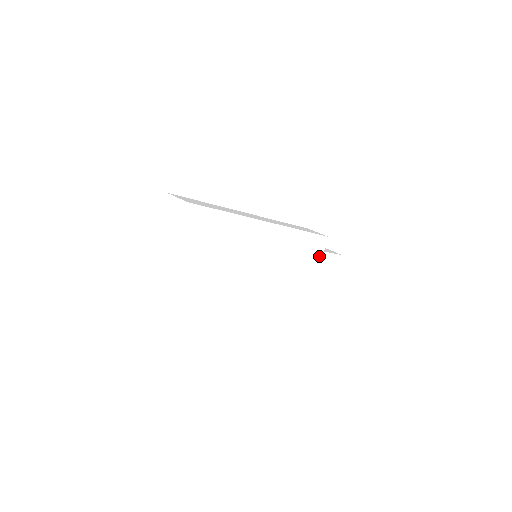
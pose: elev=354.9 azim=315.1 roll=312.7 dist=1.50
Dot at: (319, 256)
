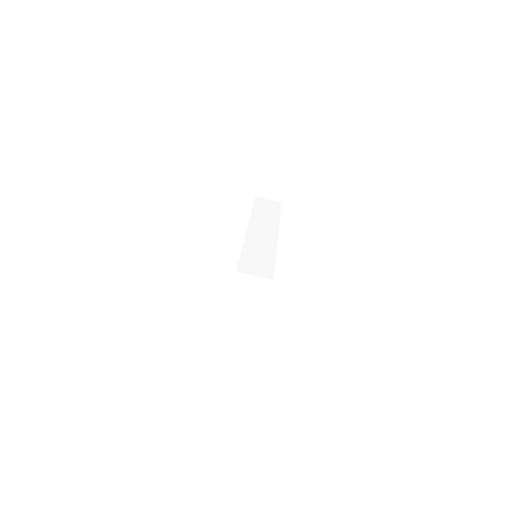
Dot at: occluded
